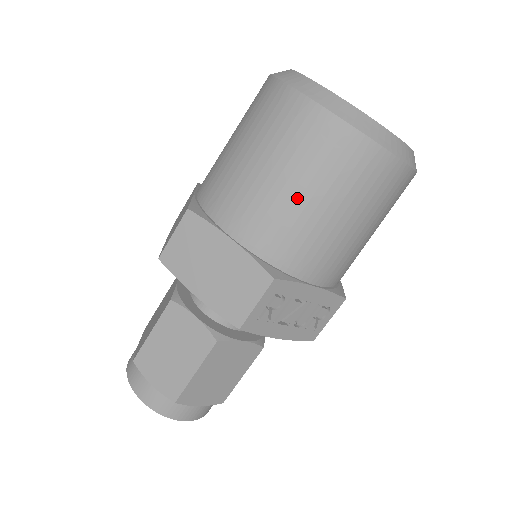
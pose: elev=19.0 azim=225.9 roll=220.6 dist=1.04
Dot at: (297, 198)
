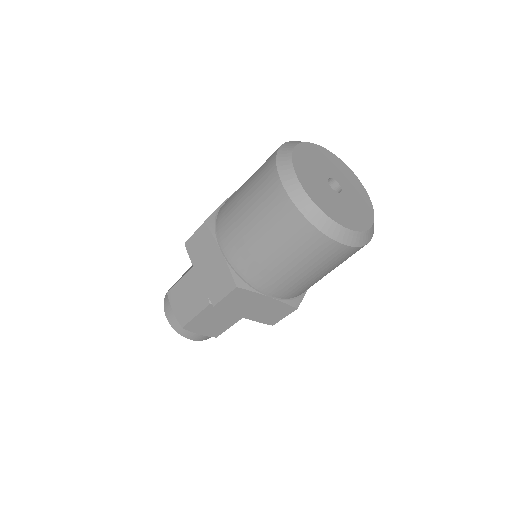
Dot at: (314, 277)
